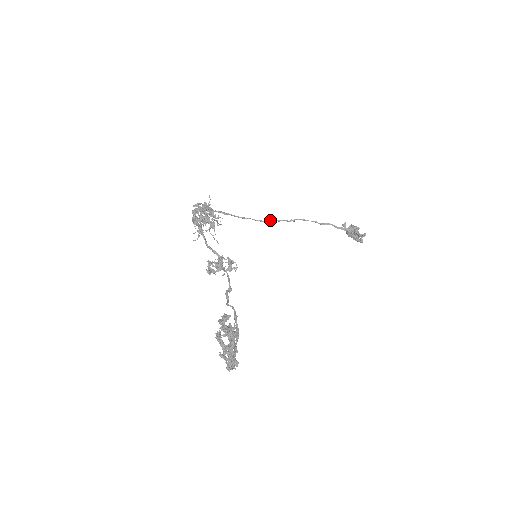
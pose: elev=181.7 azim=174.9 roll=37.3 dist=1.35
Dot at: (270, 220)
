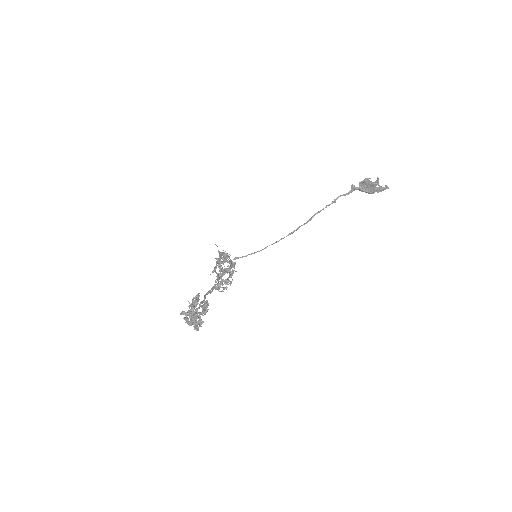
Dot at: (289, 233)
